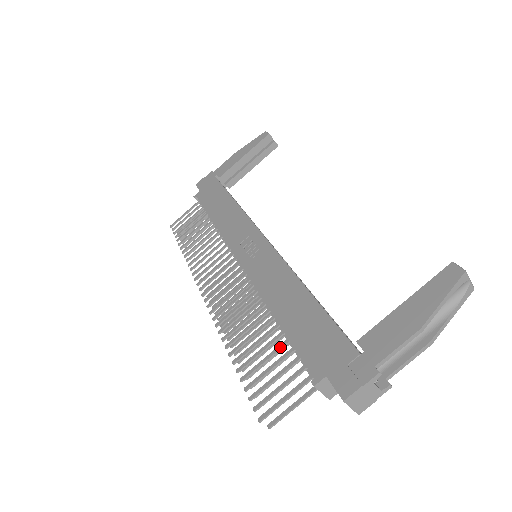
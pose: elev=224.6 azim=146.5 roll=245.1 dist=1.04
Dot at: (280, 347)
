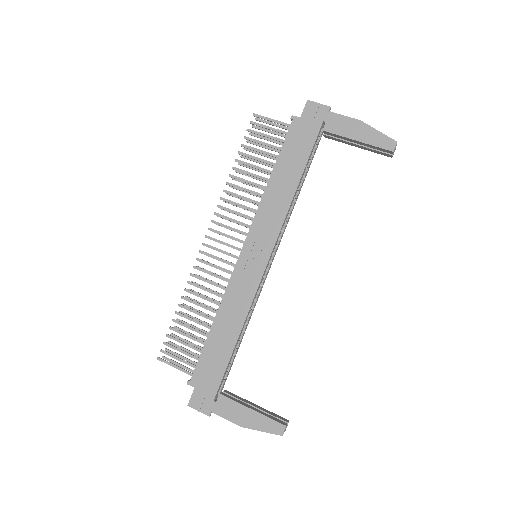
Dot at: (198, 341)
